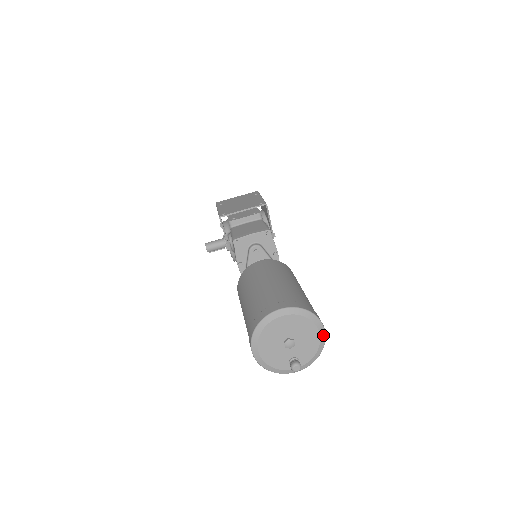
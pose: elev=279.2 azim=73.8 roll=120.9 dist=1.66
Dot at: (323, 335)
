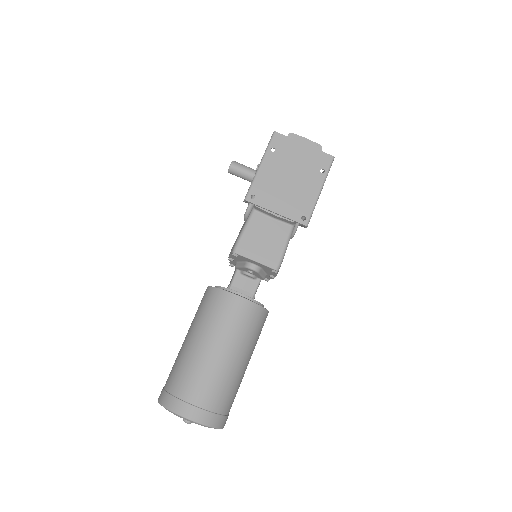
Dot at: occluded
